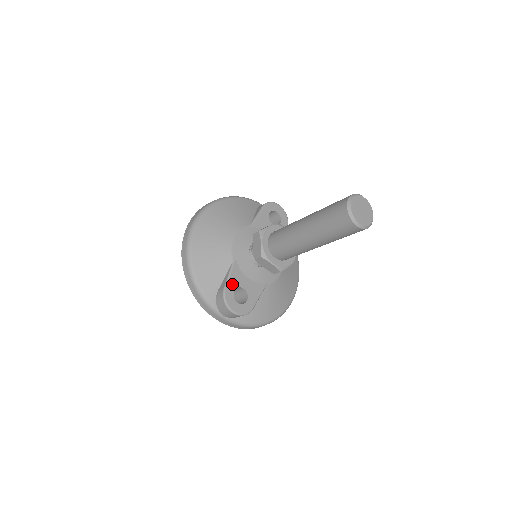
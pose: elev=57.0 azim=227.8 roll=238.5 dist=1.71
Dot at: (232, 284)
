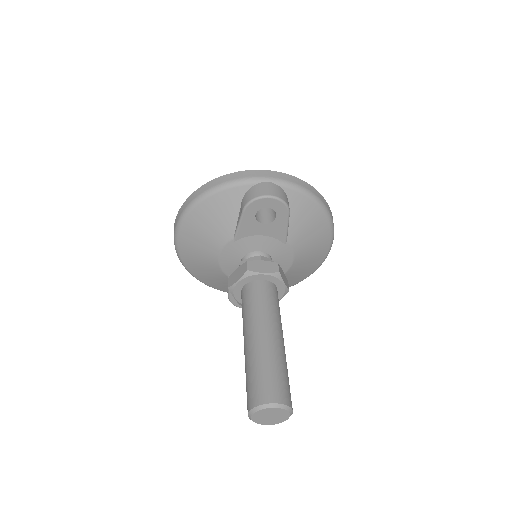
Dot at: occluded
